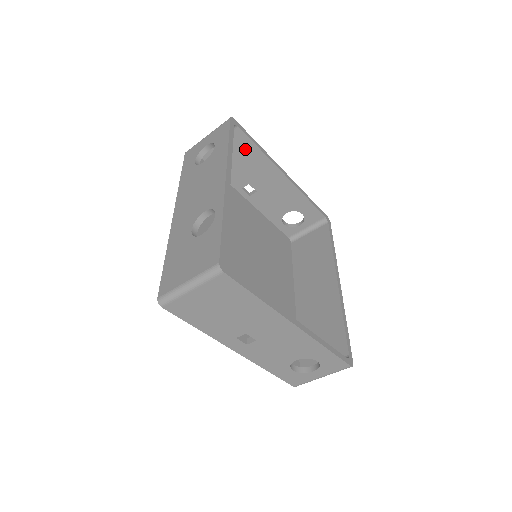
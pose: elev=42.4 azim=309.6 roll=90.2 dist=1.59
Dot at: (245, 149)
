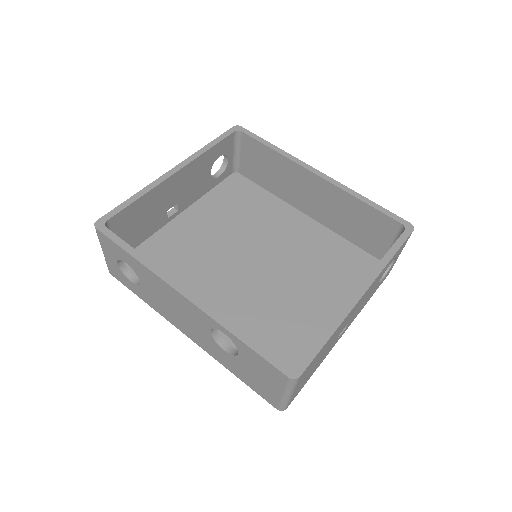
Dot at: (133, 214)
